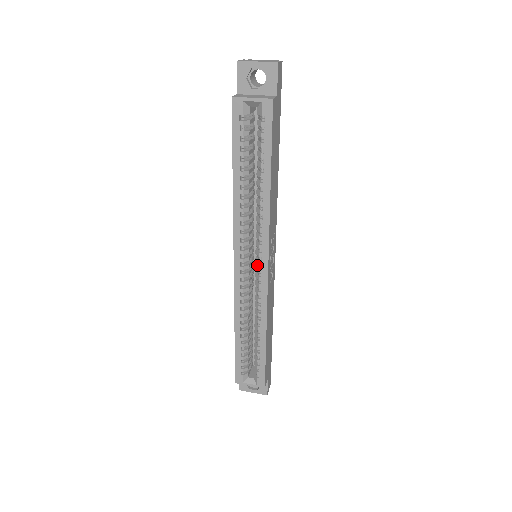
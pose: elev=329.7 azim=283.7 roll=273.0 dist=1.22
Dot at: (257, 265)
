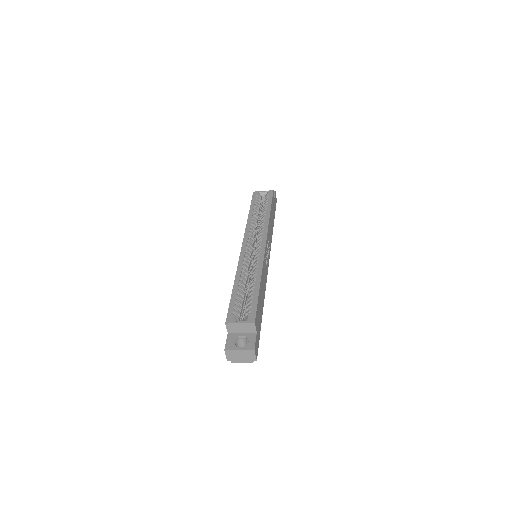
Dot at: occluded
